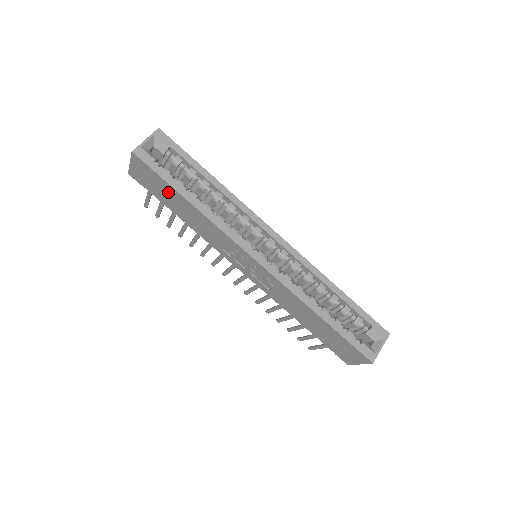
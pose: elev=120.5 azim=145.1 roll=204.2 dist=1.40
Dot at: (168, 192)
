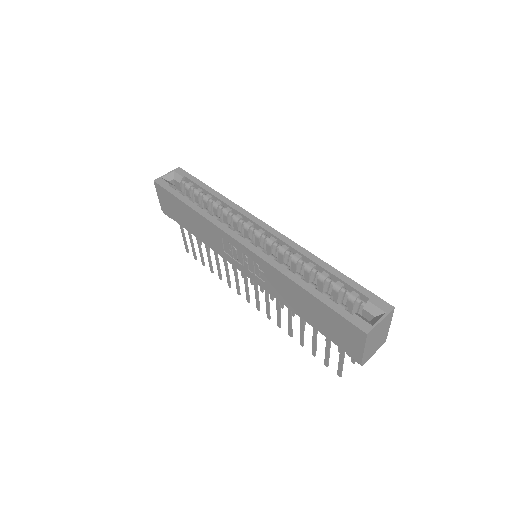
Dot at: (179, 208)
